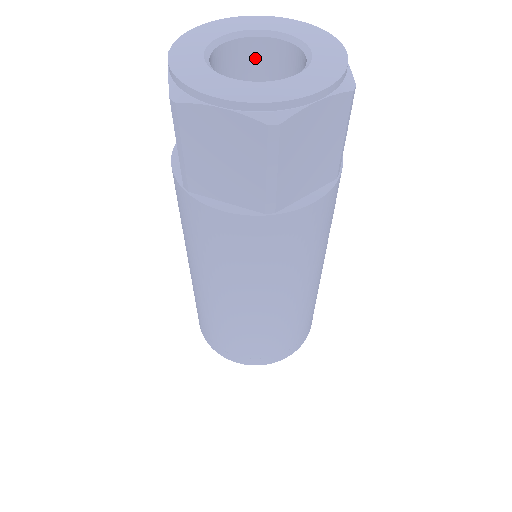
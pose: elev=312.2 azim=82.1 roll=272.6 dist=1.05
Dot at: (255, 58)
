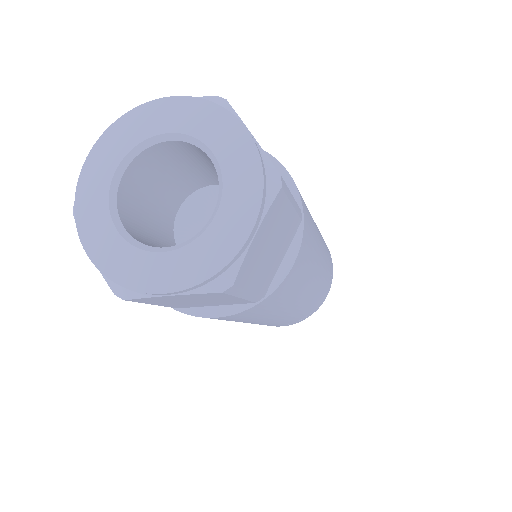
Dot at: (205, 156)
